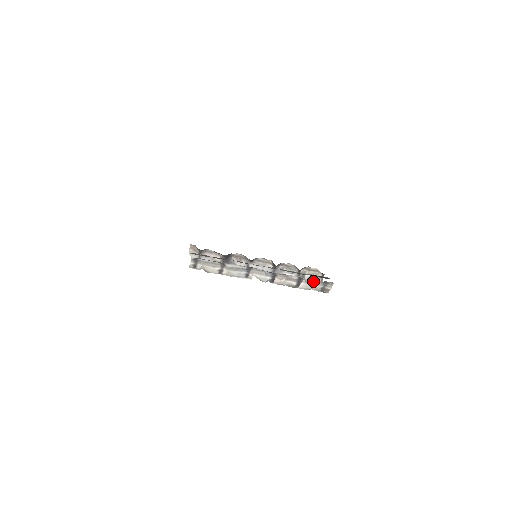
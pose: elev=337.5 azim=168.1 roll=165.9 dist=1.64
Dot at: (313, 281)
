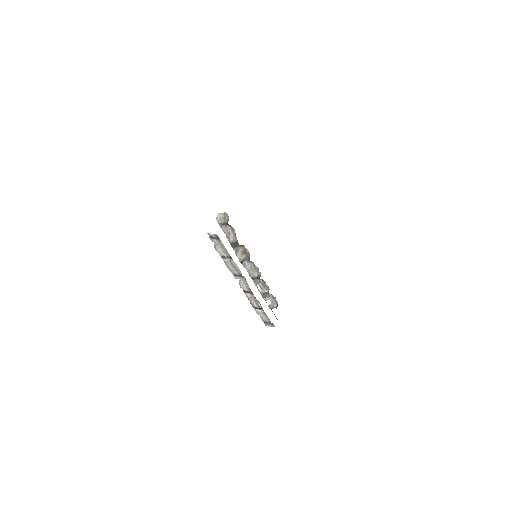
Dot at: (267, 316)
